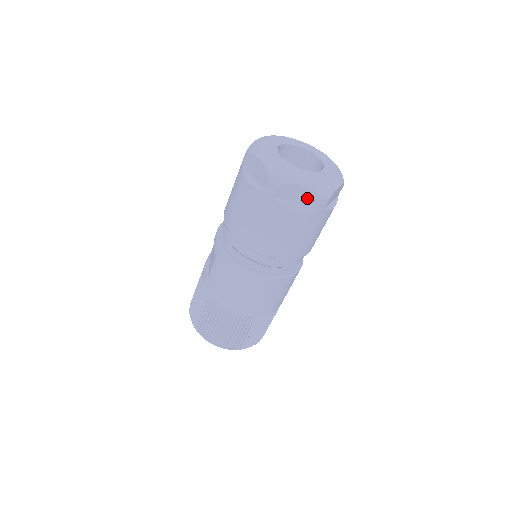
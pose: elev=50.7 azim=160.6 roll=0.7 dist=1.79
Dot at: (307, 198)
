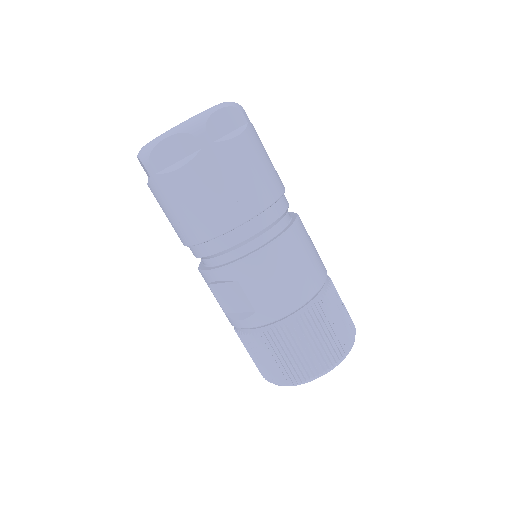
Dot at: (232, 119)
